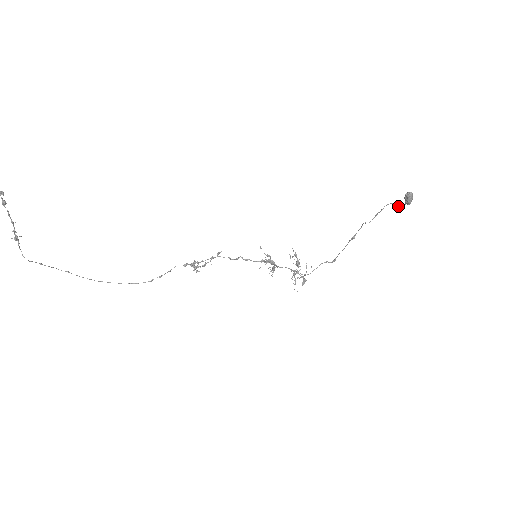
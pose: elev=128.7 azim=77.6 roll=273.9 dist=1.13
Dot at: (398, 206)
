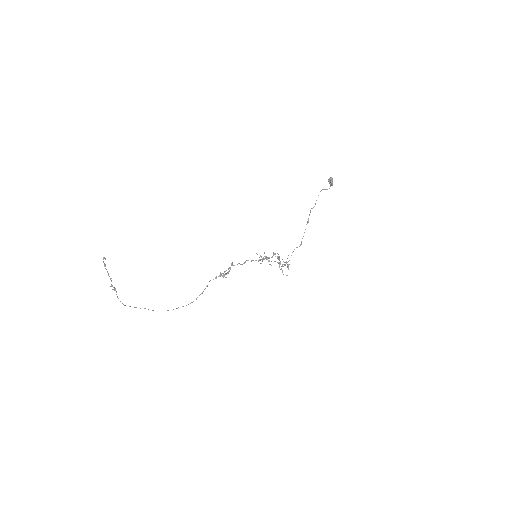
Dot at: (327, 189)
